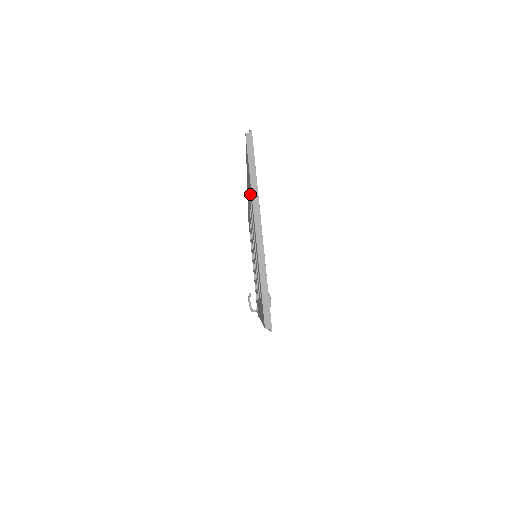
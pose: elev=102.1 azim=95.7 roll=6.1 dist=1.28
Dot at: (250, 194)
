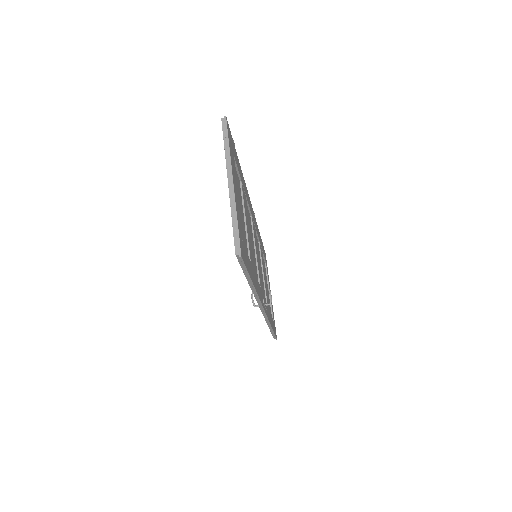
Dot at: occluded
